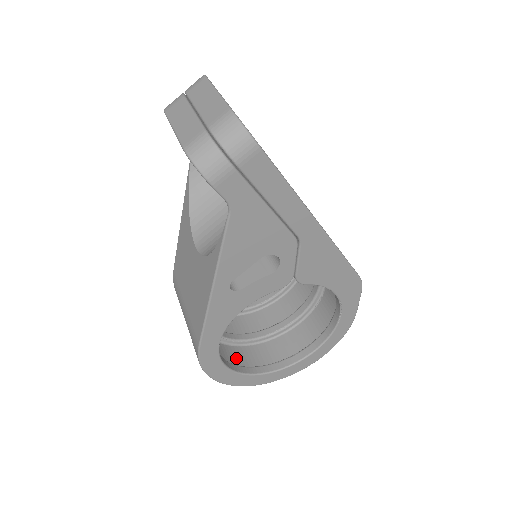
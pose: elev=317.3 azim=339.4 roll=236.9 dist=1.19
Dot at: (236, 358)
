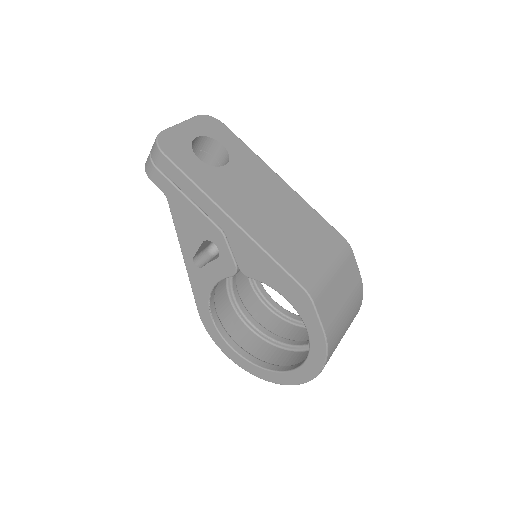
Dot at: (259, 350)
